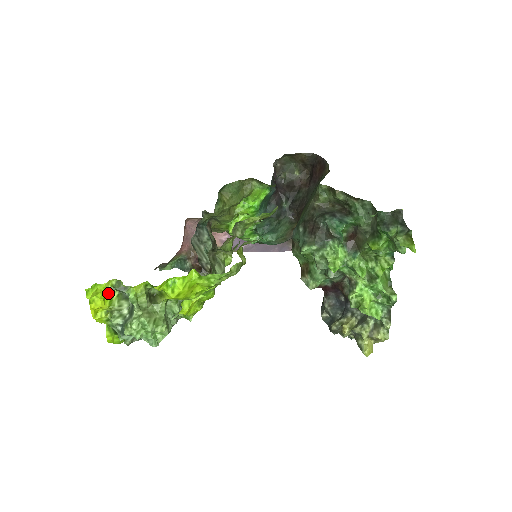
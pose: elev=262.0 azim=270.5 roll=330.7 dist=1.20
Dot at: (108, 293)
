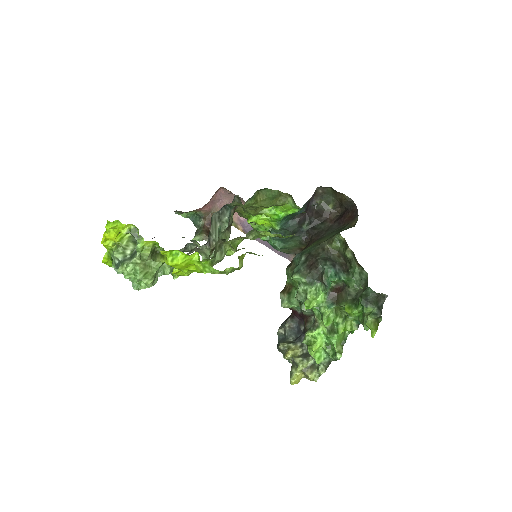
Dot at: (123, 232)
